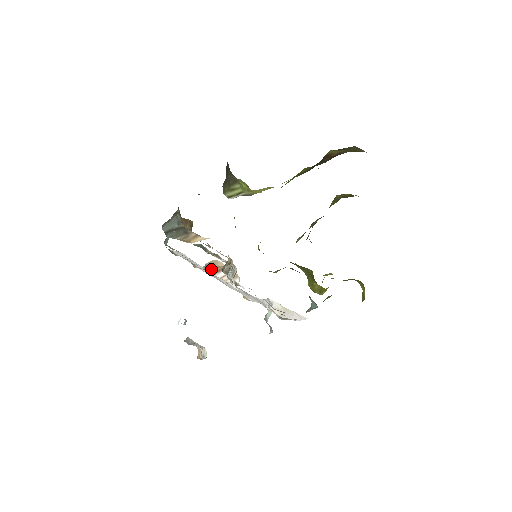
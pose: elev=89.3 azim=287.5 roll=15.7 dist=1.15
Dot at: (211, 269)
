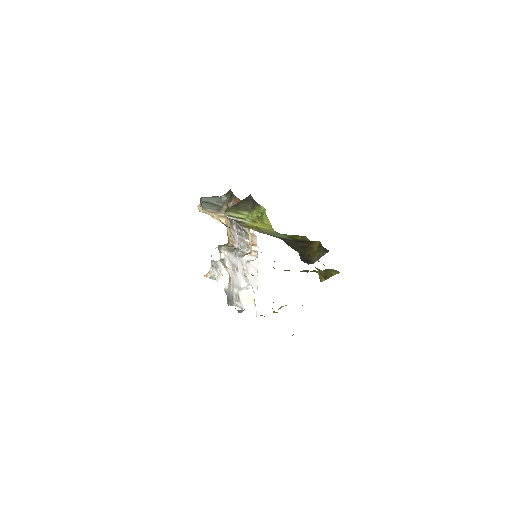
Dot at: occluded
